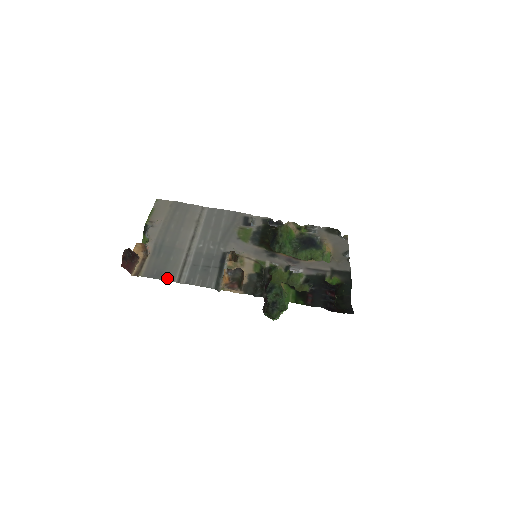
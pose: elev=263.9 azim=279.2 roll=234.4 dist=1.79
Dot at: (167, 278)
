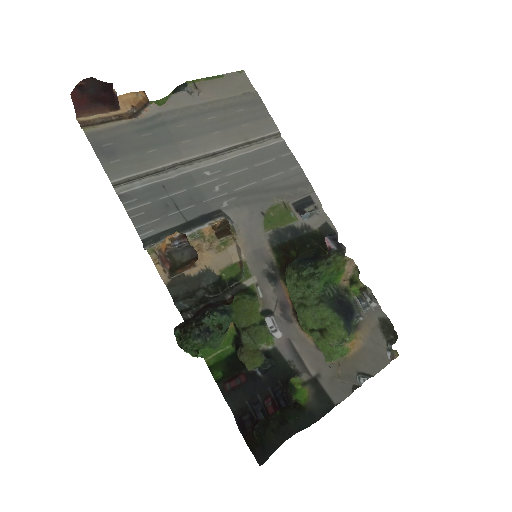
Dot at: (109, 166)
